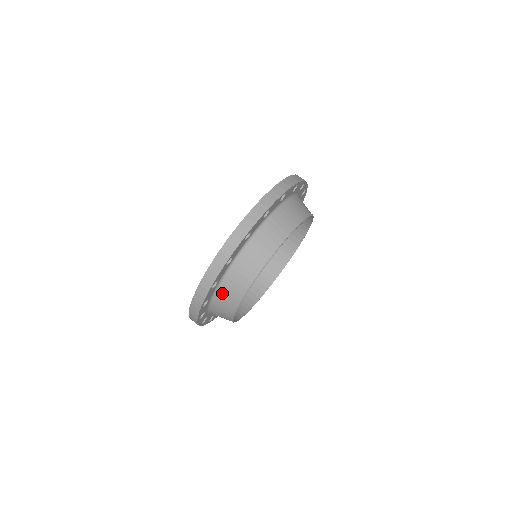
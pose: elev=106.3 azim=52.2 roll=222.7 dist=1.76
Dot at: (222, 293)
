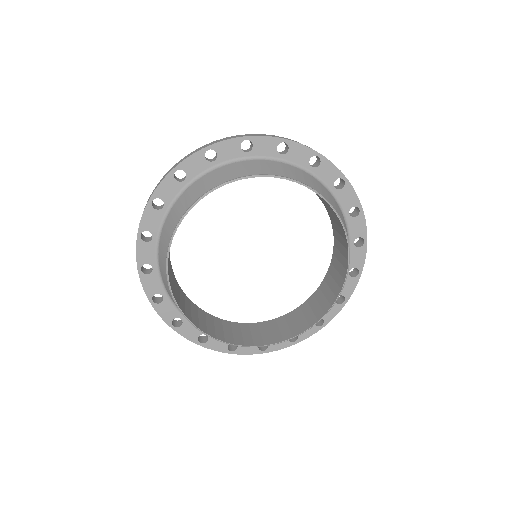
Dot at: (234, 166)
